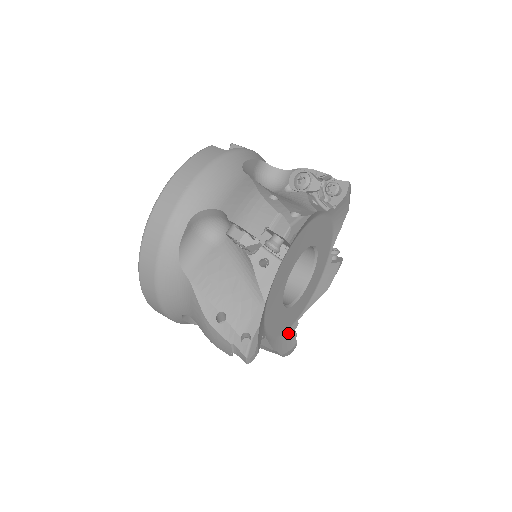
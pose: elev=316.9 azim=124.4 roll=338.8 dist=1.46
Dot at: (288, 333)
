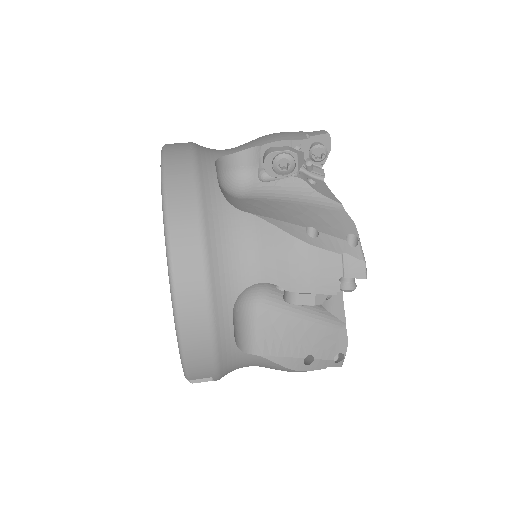
Dot at: occluded
